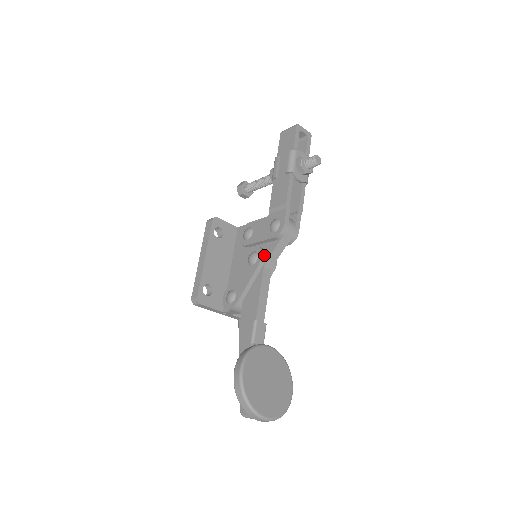
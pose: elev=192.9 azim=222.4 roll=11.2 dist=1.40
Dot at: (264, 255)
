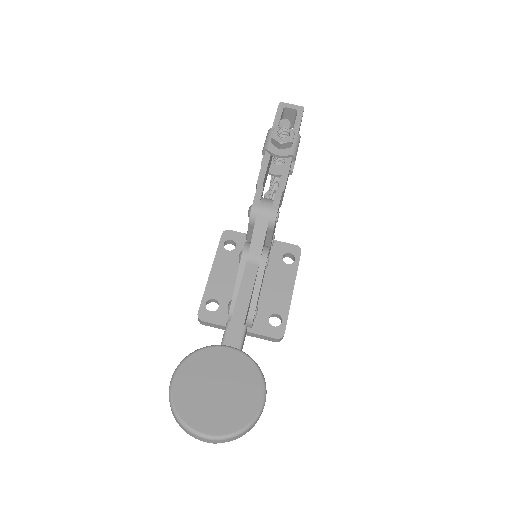
Dot at: (247, 248)
